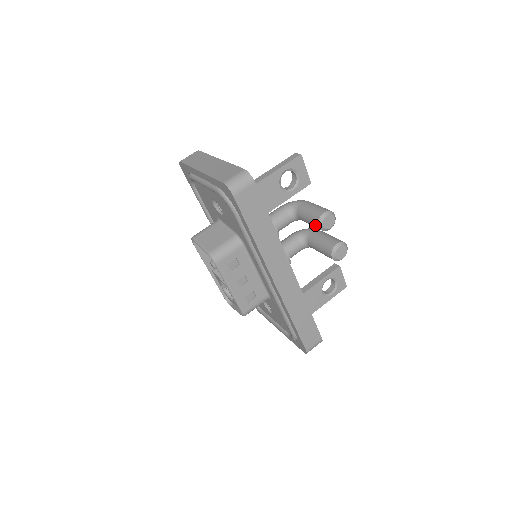
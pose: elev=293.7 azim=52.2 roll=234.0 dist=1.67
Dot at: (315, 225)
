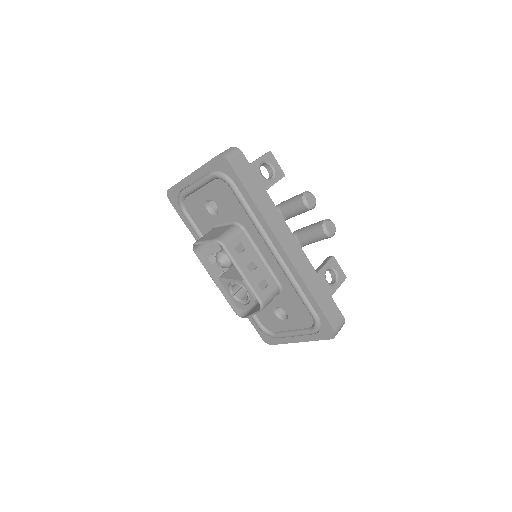
Dot at: (300, 206)
